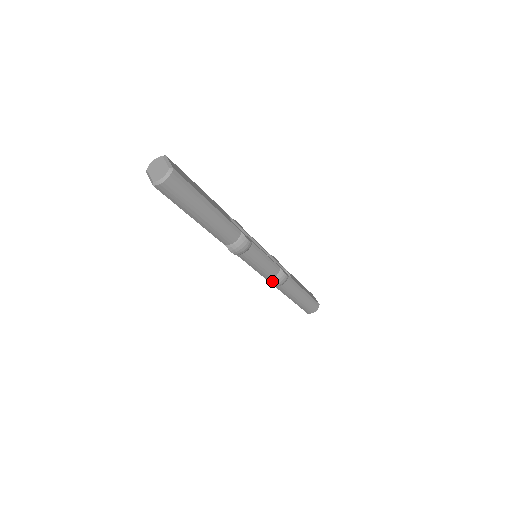
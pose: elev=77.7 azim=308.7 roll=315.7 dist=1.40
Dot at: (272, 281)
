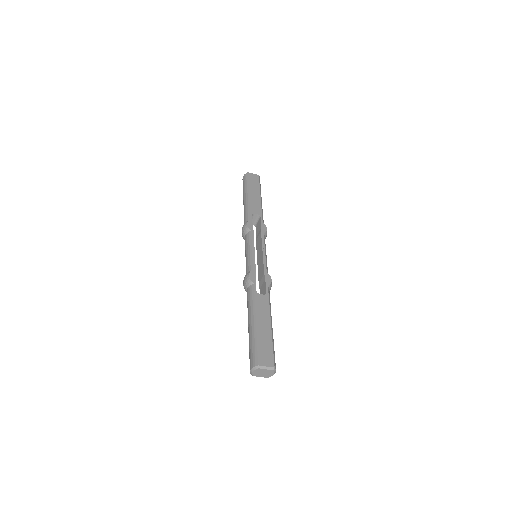
Dot at: occluded
